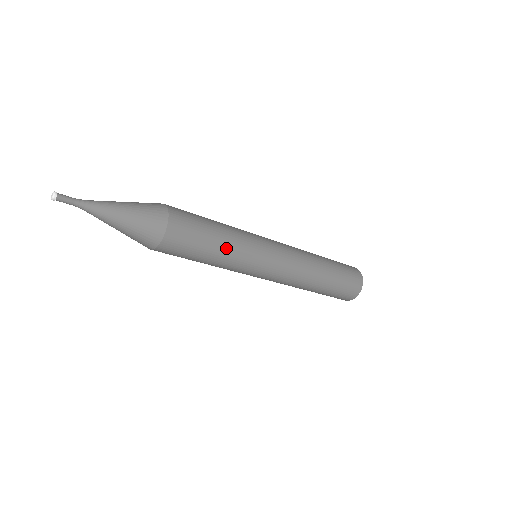
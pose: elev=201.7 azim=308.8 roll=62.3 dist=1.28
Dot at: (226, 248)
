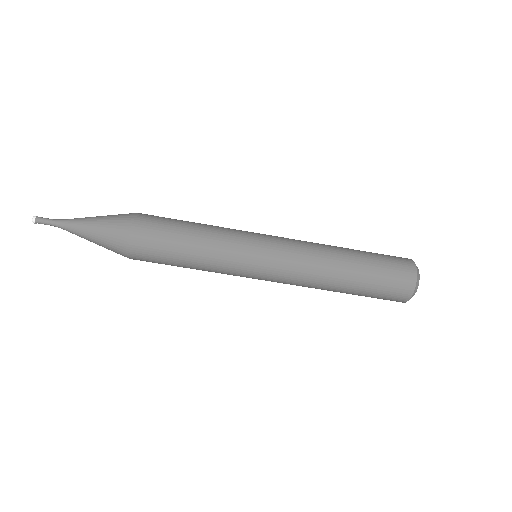
Dot at: (204, 230)
